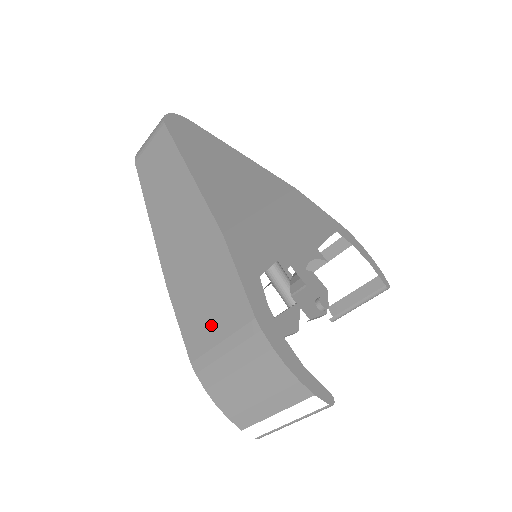
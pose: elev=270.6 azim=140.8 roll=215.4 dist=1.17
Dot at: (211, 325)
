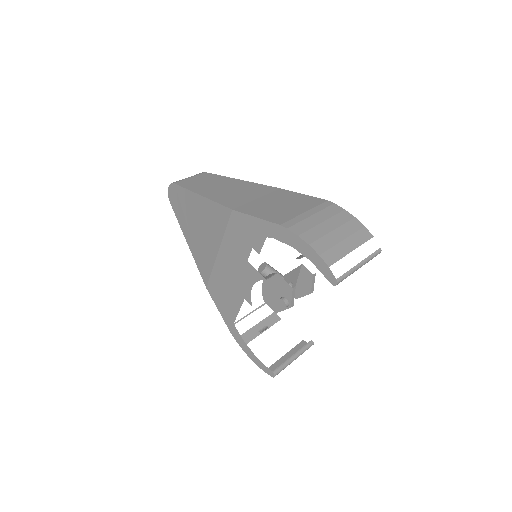
Dot at: (292, 209)
